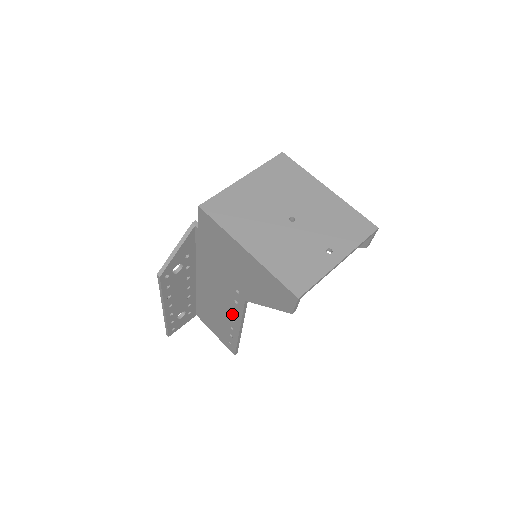
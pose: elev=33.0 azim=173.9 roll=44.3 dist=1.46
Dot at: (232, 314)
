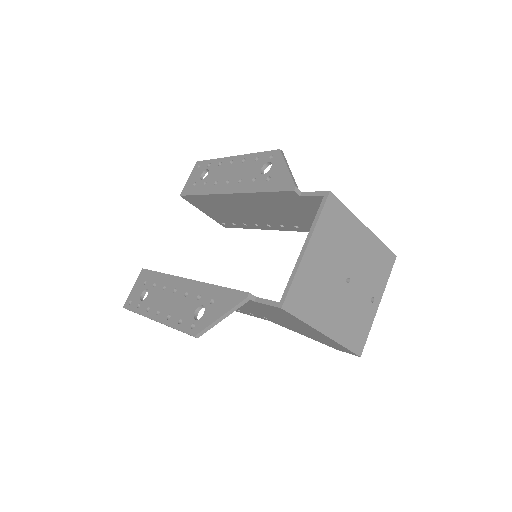
Dot at: occluded
